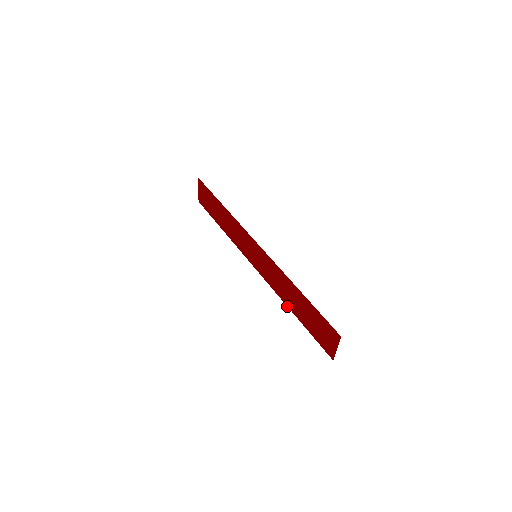
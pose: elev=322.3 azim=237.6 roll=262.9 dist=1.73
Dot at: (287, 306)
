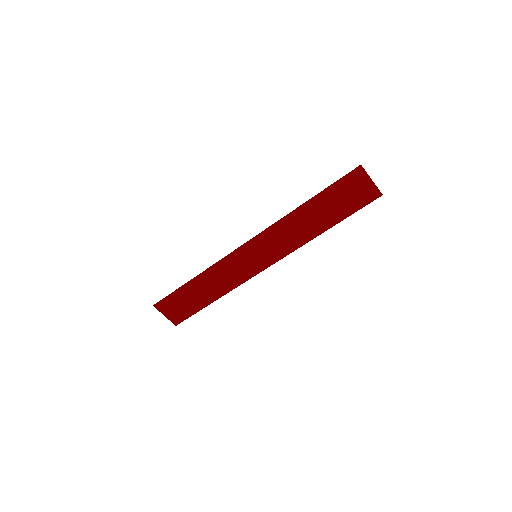
Dot at: occluded
